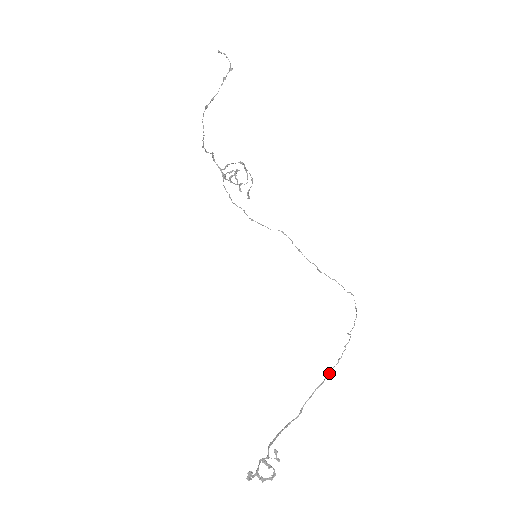
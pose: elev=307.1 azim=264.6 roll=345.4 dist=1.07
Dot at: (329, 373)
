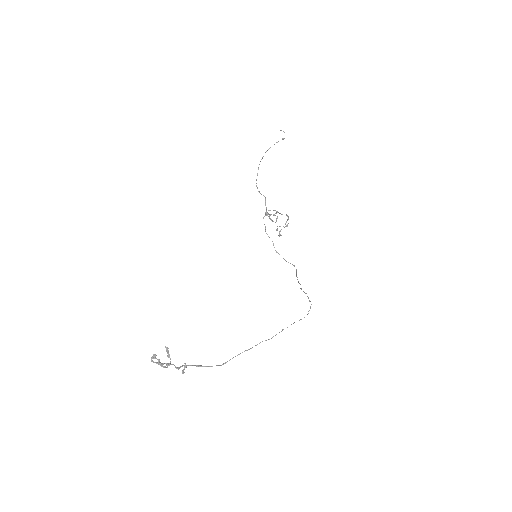
Dot at: (260, 342)
